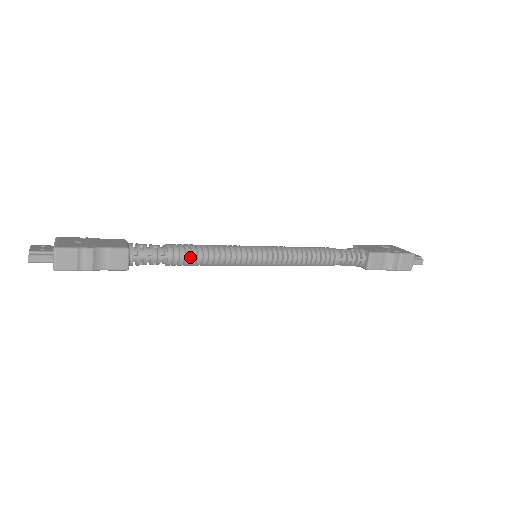
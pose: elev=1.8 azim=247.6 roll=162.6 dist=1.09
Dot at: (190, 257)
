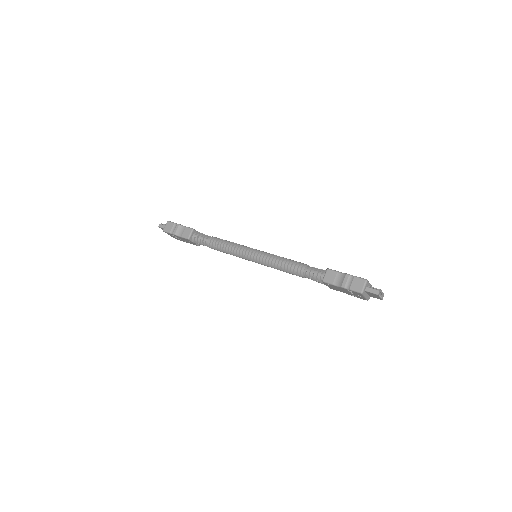
Dot at: (219, 244)
